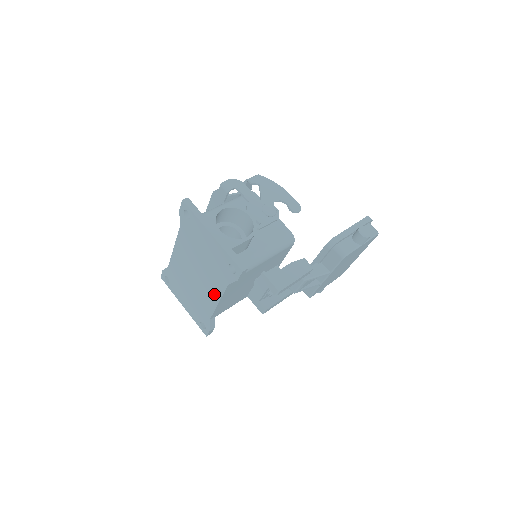
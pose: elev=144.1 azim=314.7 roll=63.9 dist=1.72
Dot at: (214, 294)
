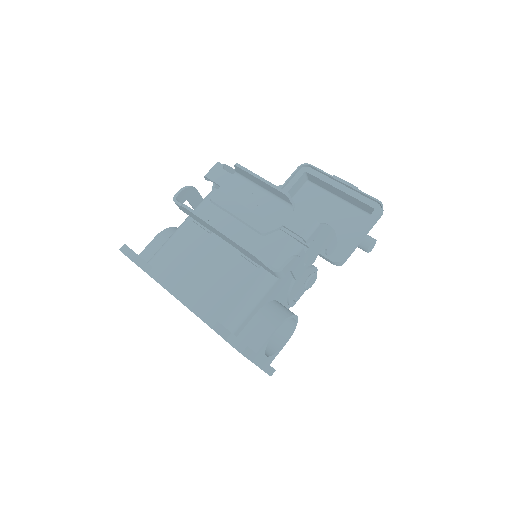
Dot at: occluded
